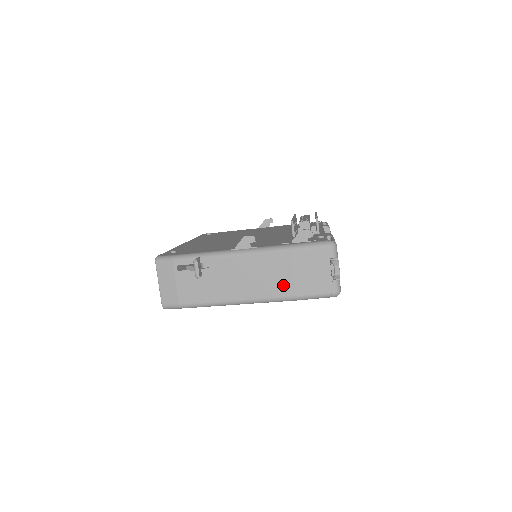
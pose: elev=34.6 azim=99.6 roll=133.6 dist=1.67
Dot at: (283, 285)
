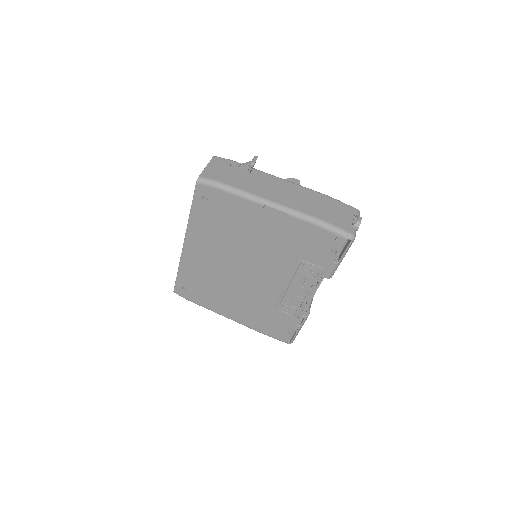
Dot at: (312, 209)
